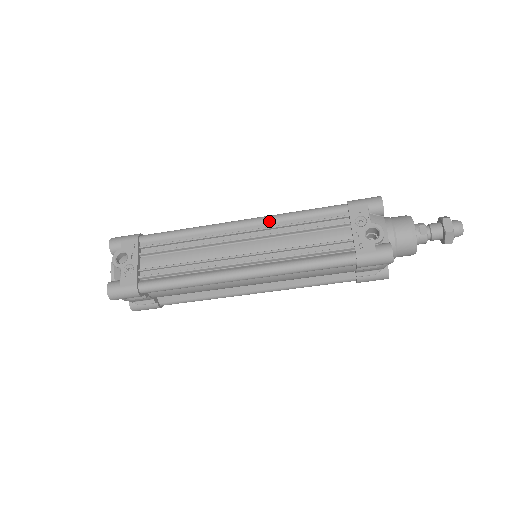
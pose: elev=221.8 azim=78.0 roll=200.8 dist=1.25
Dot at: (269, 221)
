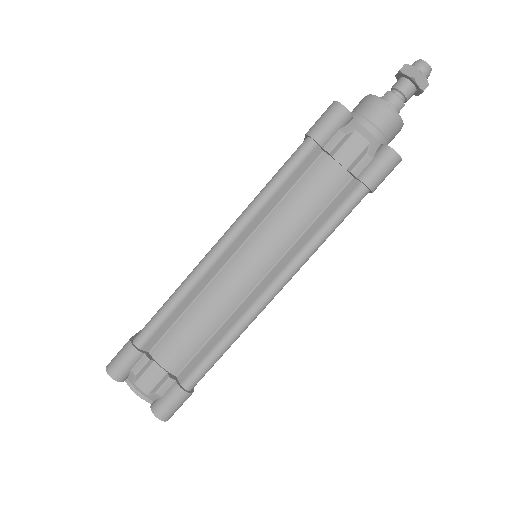
Dot at: occluded
